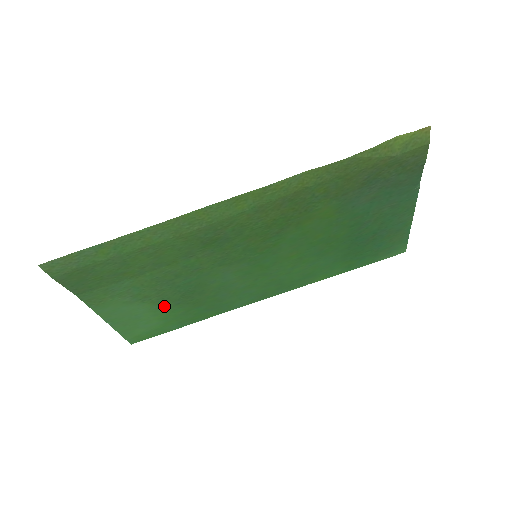
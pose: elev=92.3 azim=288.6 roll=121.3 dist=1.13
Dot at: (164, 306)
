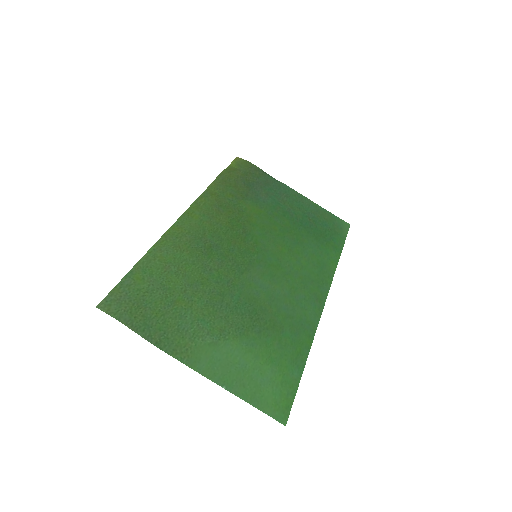
Dot at: (251, 340)
